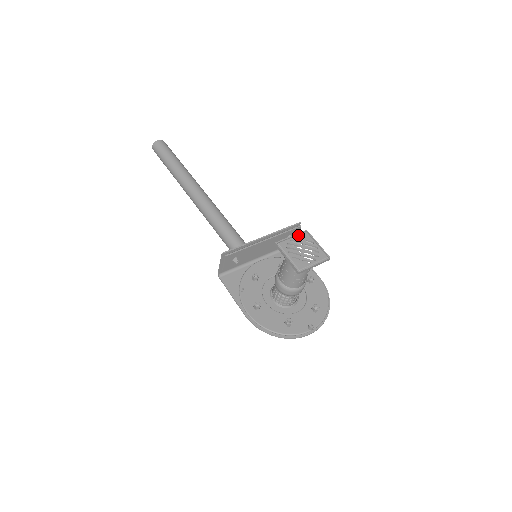
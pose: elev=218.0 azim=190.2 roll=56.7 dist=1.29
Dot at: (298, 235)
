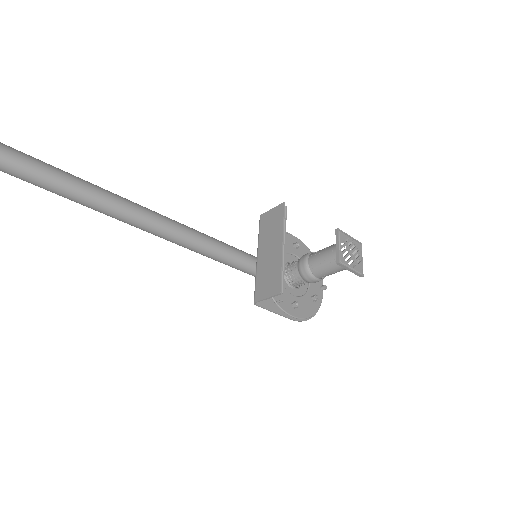
Dot at: (340, 240)
